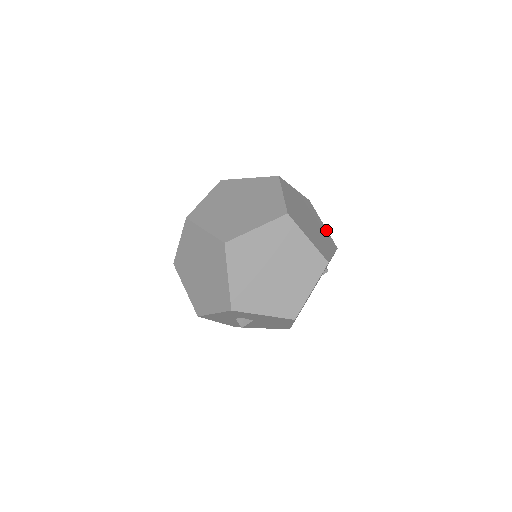
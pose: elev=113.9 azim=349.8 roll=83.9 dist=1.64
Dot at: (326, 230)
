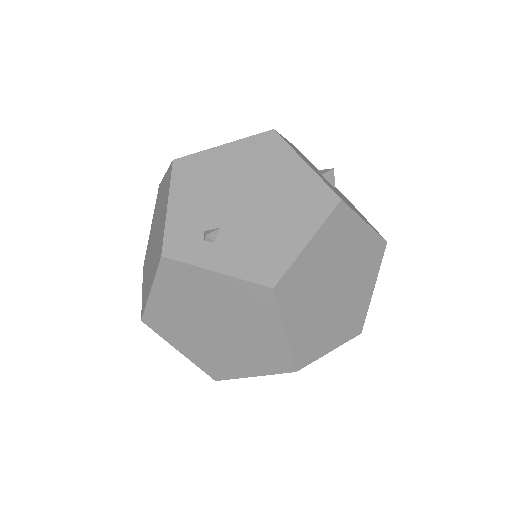
Dot at: occluded
